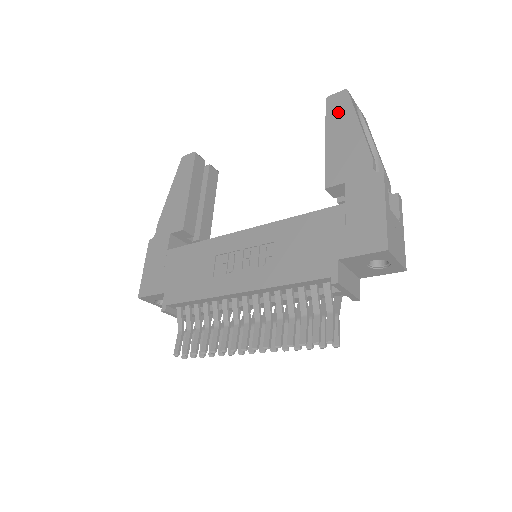
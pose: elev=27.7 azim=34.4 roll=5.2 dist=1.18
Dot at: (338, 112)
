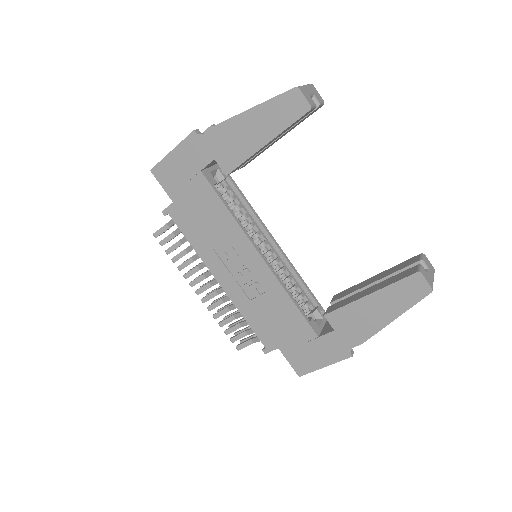
Dot at: (403, 294)
